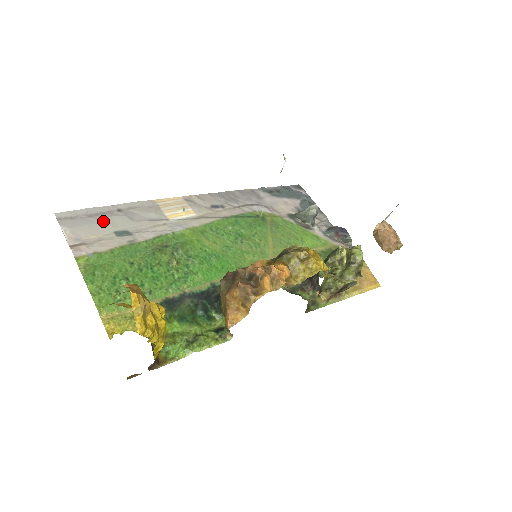
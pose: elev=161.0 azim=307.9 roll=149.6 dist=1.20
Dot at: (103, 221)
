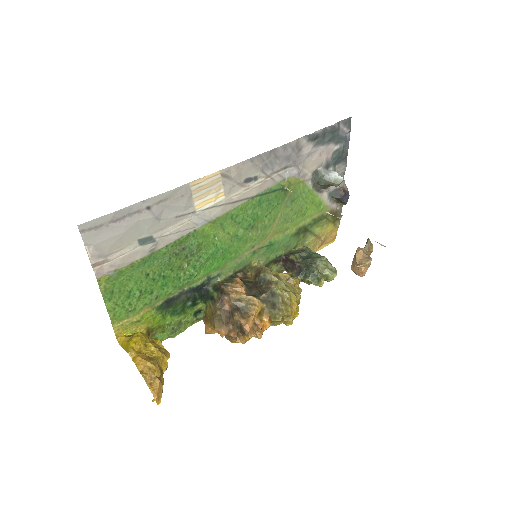
Dot at: (129, 229)
